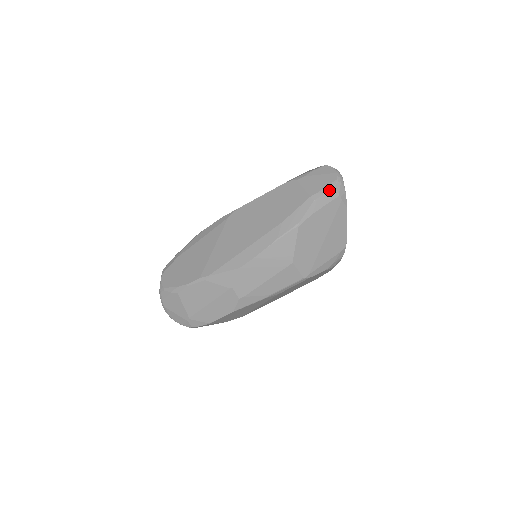
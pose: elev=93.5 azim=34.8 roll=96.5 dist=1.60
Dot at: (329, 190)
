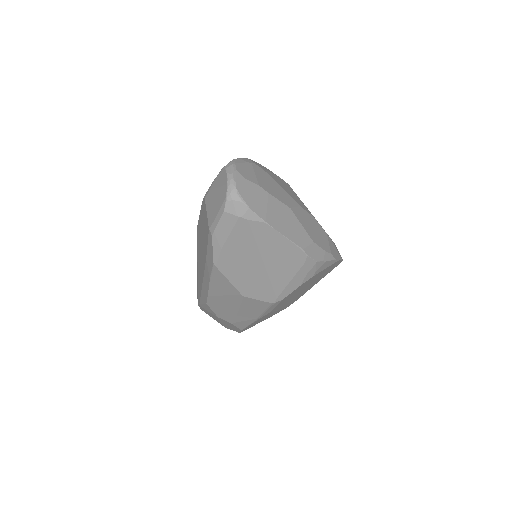
Dot at: (221, 217)
